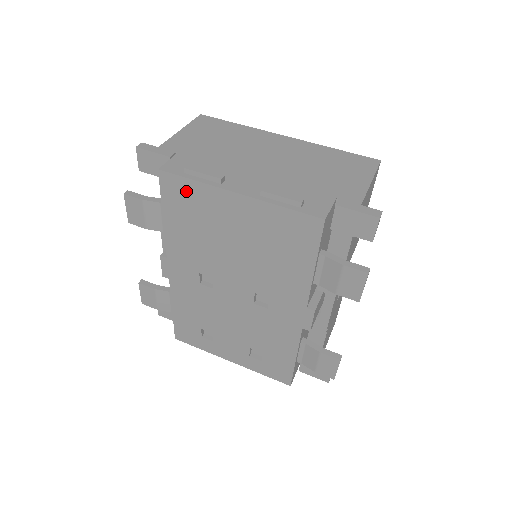
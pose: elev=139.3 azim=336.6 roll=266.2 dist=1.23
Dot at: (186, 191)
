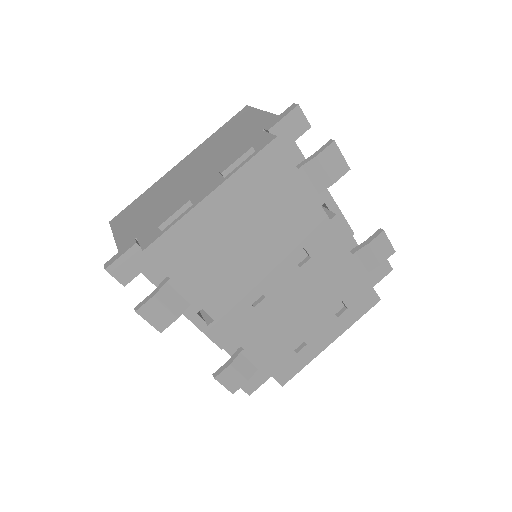
Dot at: (177, 241)
